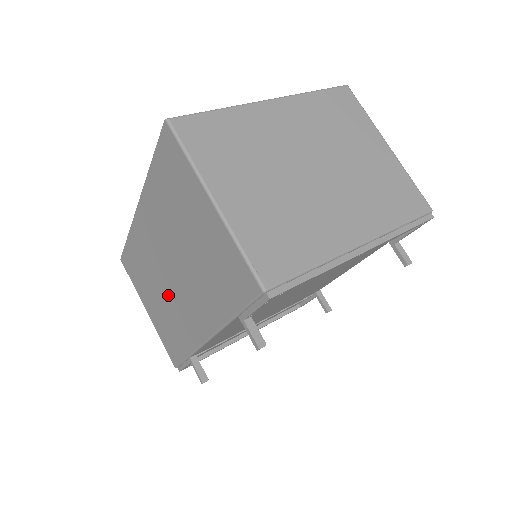
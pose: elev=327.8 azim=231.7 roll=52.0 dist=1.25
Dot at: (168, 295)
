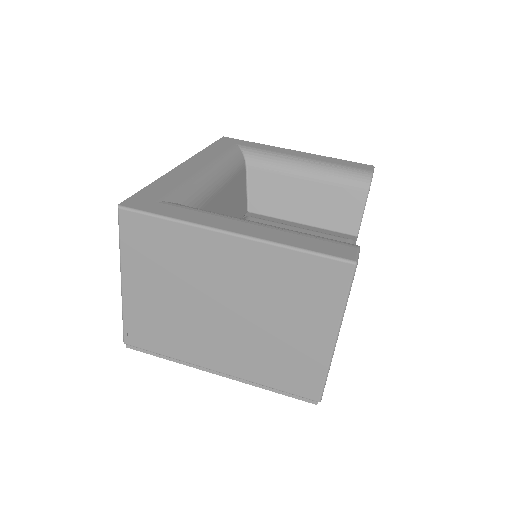
Dot at: occluded
